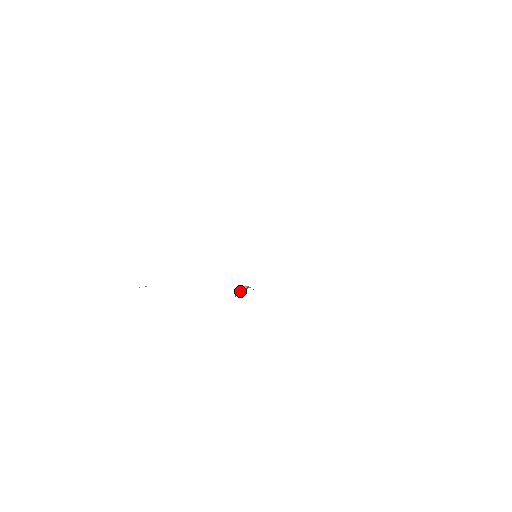
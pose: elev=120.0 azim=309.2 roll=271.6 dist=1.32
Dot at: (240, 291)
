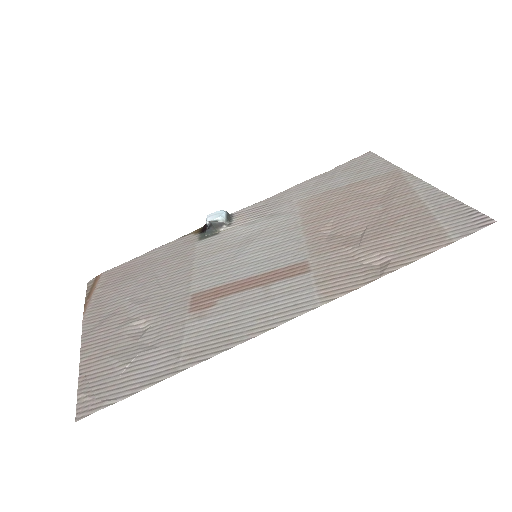
Dot at: (215, 229)
